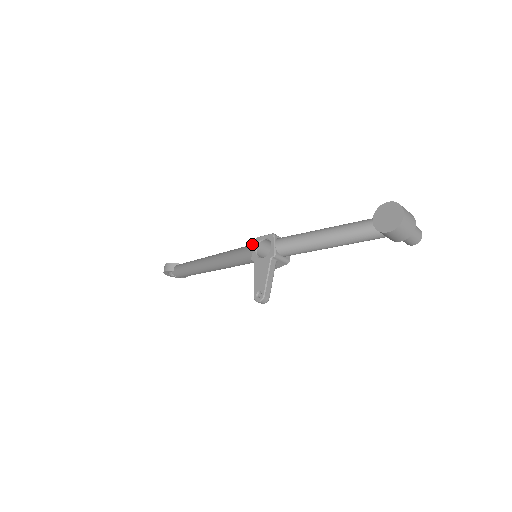
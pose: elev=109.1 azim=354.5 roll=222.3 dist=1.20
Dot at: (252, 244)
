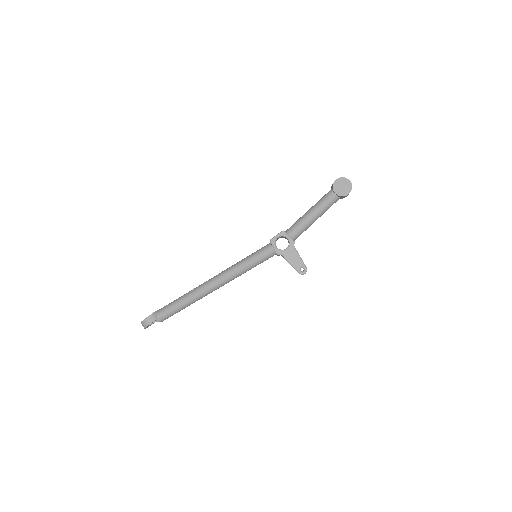
Dot at: (265, 247)
